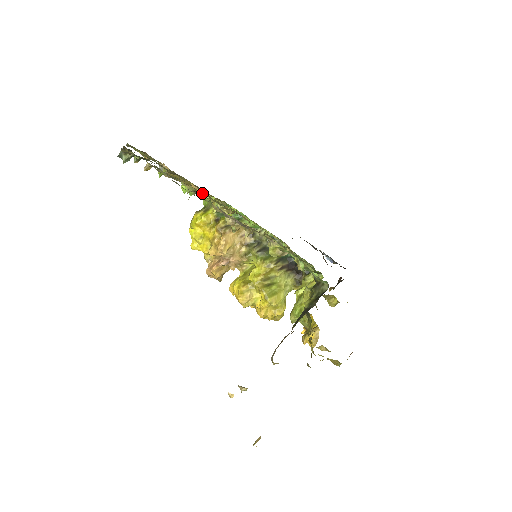
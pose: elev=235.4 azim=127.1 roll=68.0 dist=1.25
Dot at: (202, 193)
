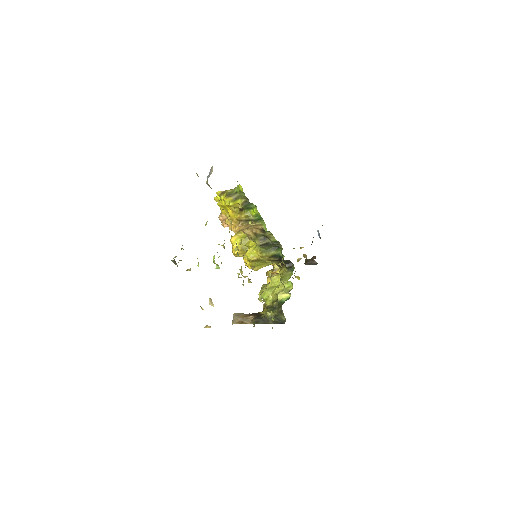
Dot at: occluded
